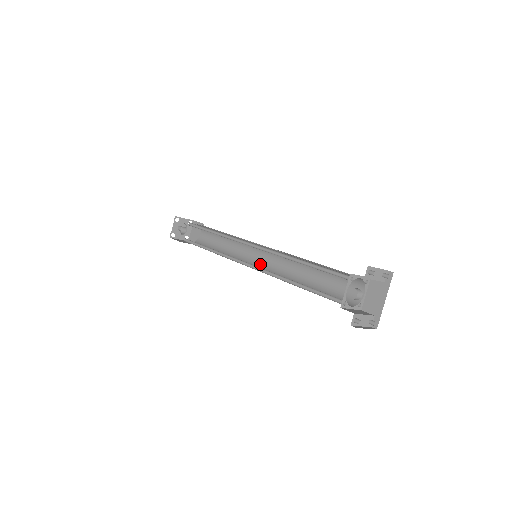
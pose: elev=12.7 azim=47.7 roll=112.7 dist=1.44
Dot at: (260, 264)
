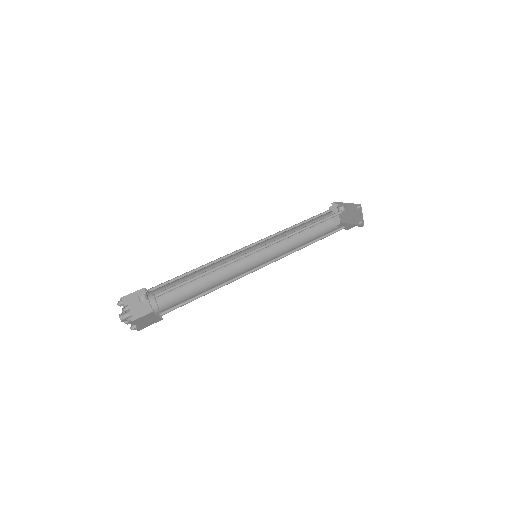
Dot at: occluded
